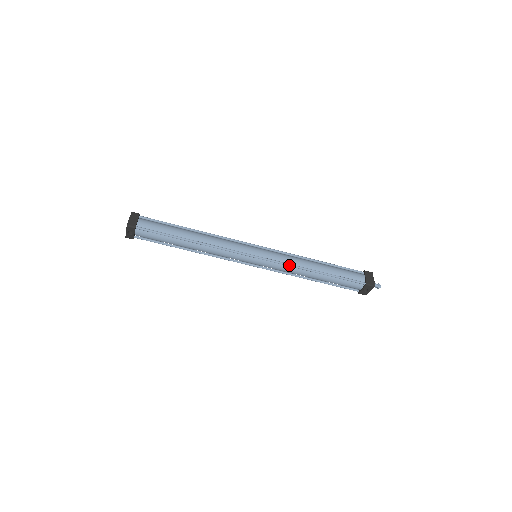
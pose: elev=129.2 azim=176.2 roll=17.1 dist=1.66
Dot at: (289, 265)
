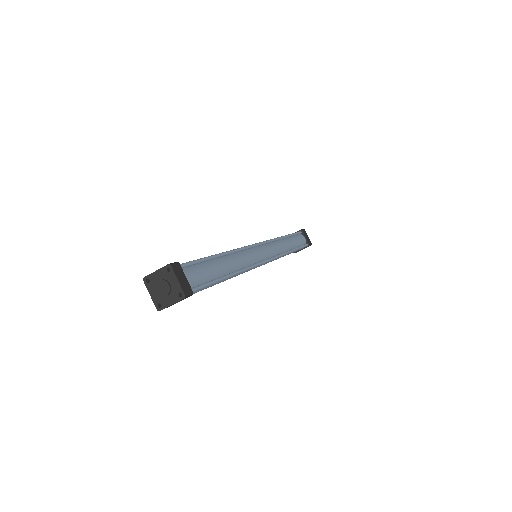
Dot at: (282, 255)
